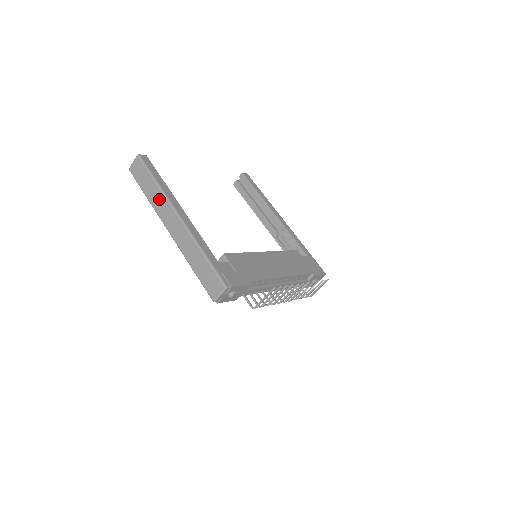
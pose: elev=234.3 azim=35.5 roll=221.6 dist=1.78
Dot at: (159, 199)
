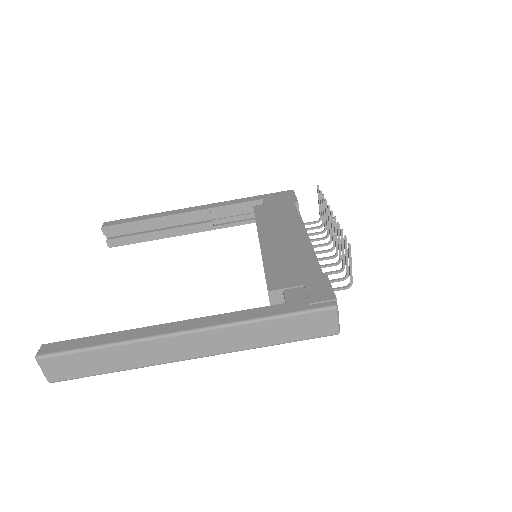
Dot at: (137, 353)
